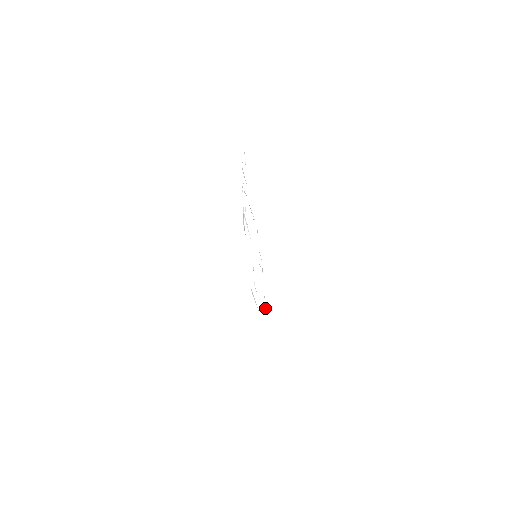
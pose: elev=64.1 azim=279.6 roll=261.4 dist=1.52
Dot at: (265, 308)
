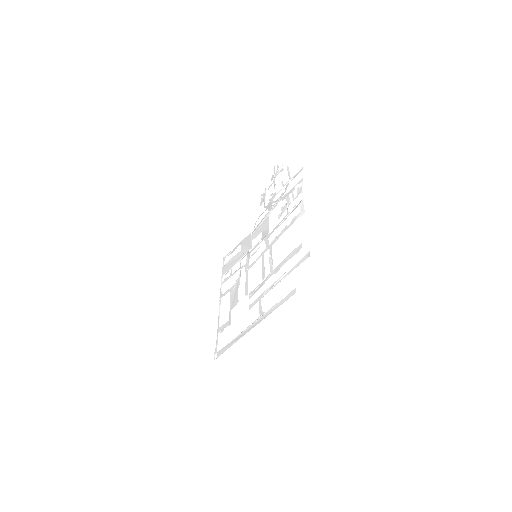
Dot at: (219, 317)
